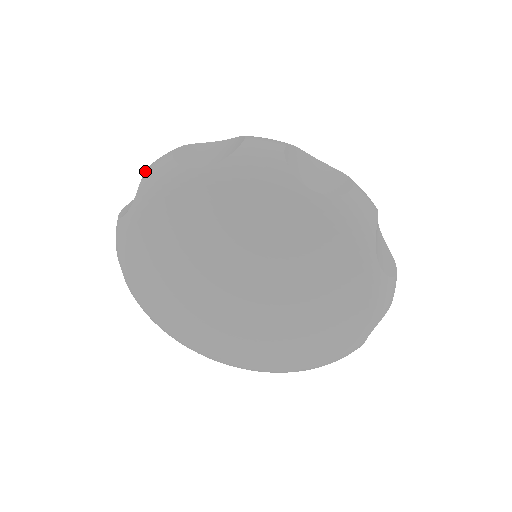
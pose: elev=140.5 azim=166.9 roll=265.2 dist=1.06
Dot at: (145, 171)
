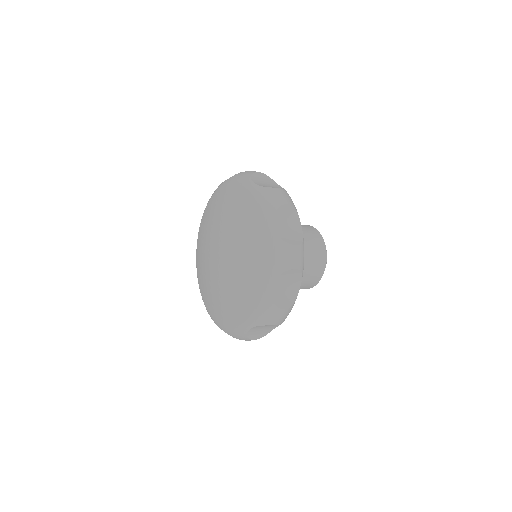
Dot at: occluded
